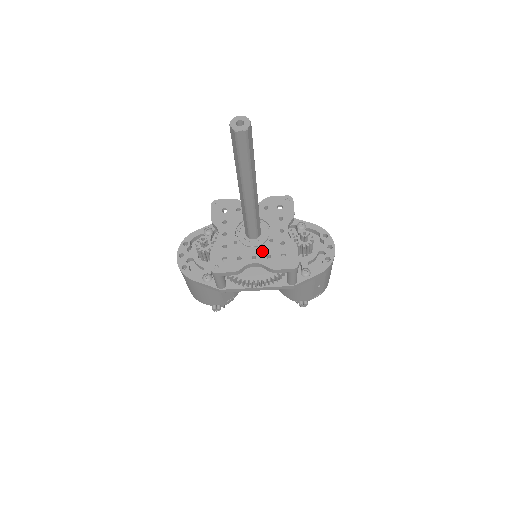
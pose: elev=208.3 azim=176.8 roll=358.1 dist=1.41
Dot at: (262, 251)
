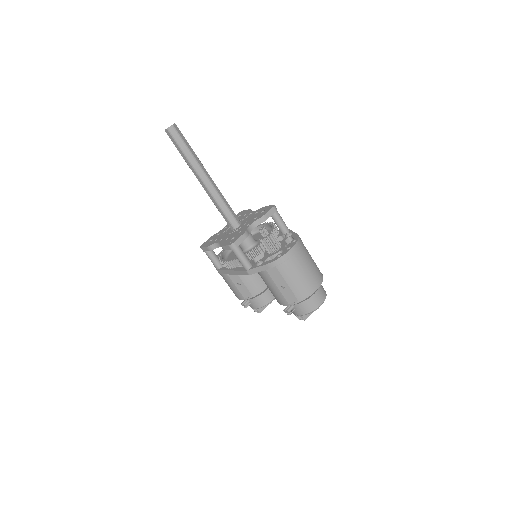
Dot at: (228, 236)
